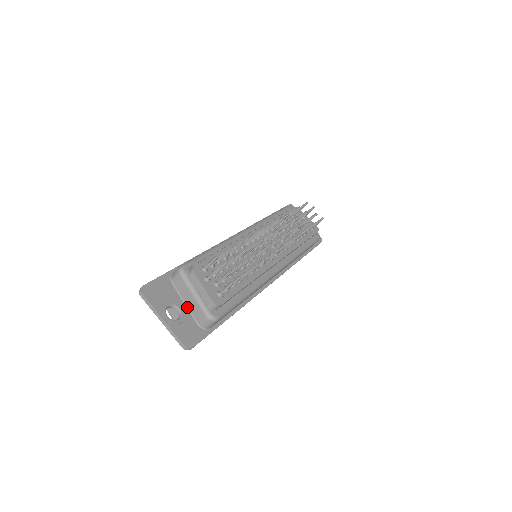
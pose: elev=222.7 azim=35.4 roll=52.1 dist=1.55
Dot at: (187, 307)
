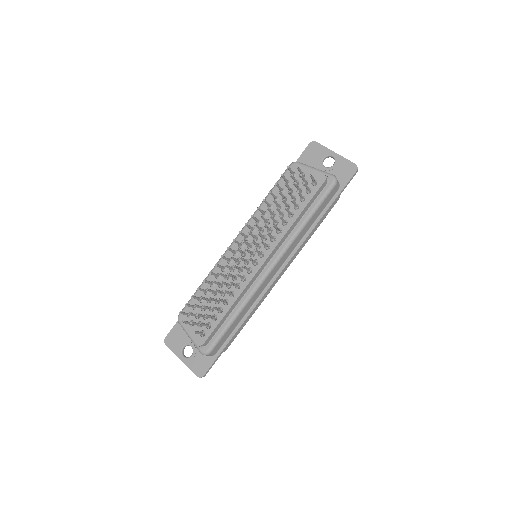
Dot at: occluded
